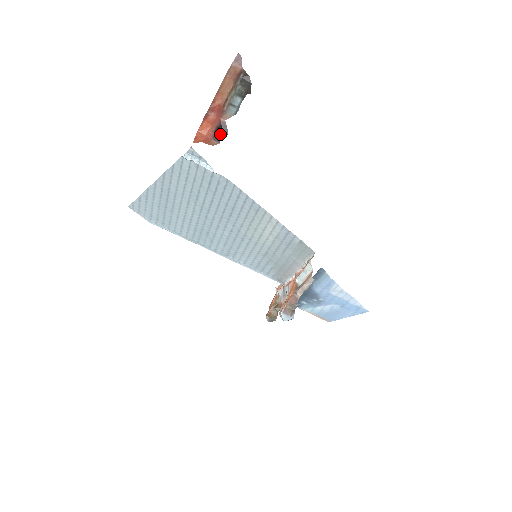
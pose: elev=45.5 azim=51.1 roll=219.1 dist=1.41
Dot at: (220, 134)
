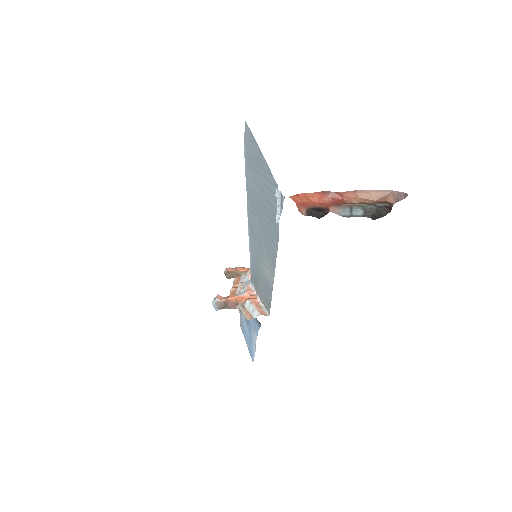
Dot at: (315, 212)
